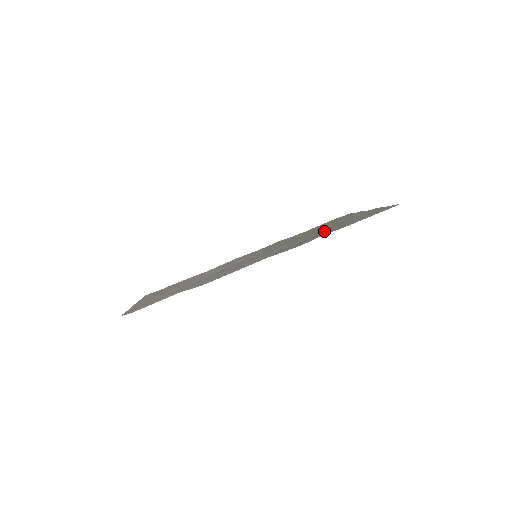
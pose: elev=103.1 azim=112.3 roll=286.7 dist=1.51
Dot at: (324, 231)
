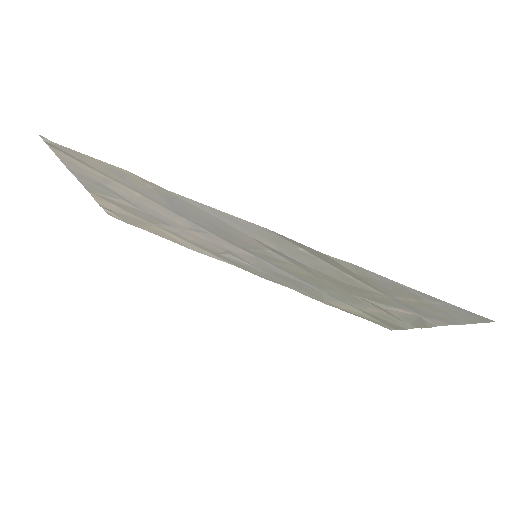
Dot at: (361, 285)
